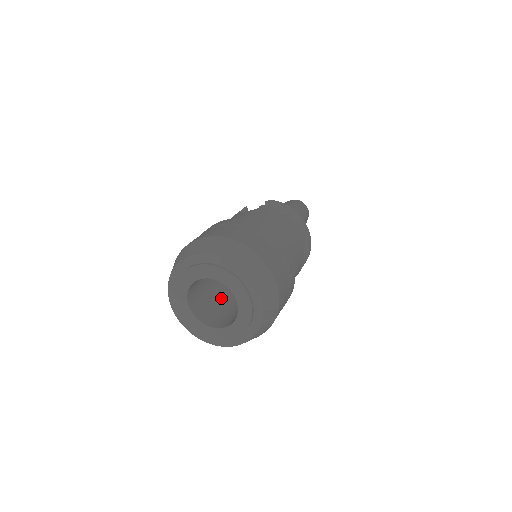
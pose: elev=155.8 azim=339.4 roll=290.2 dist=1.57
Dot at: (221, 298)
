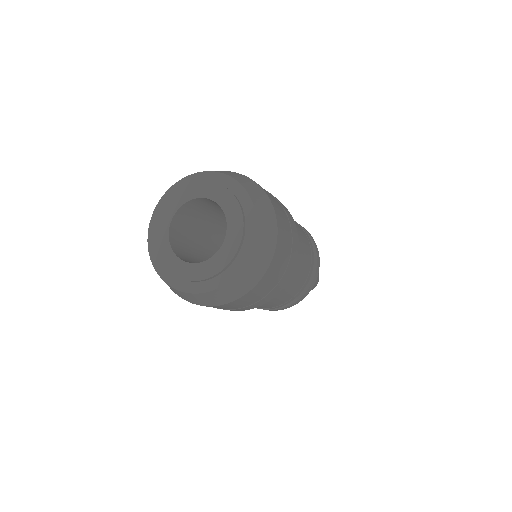
Dot at: (200, 251)
